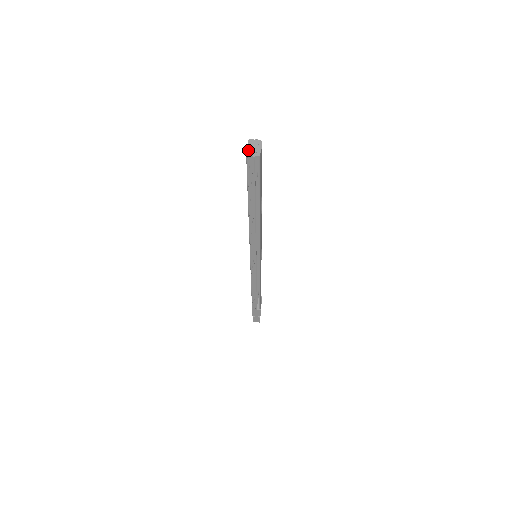
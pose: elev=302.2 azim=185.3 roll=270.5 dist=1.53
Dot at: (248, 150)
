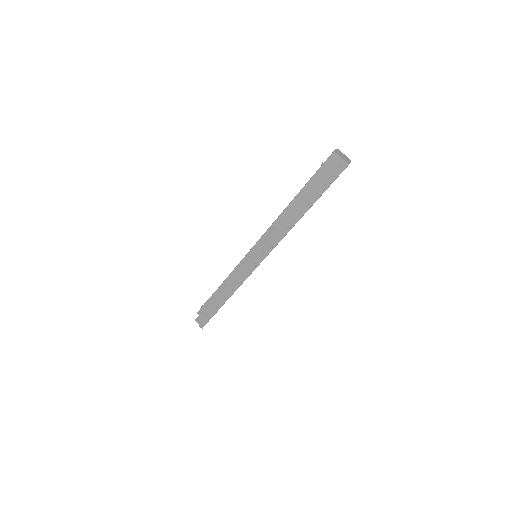
Dot at: (344, 160)
